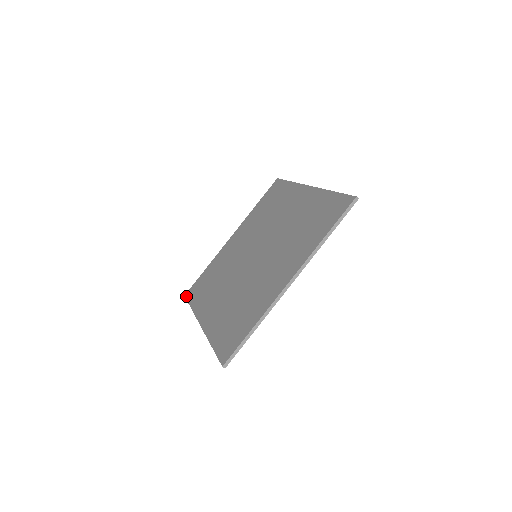
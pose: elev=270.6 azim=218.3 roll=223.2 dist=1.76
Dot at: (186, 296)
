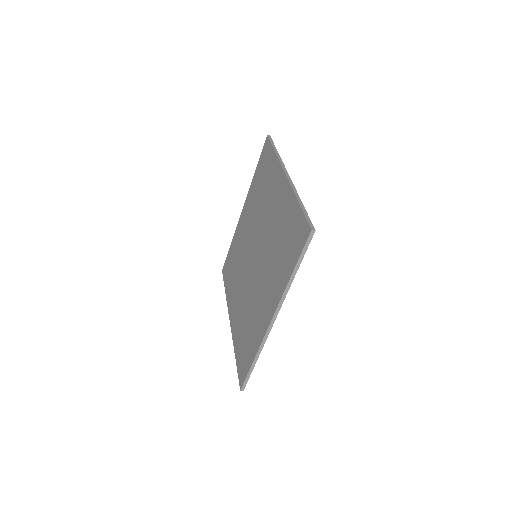
Dot at: (222, 273)
